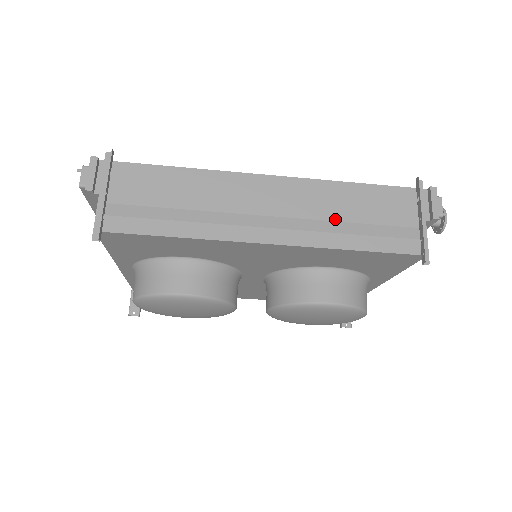
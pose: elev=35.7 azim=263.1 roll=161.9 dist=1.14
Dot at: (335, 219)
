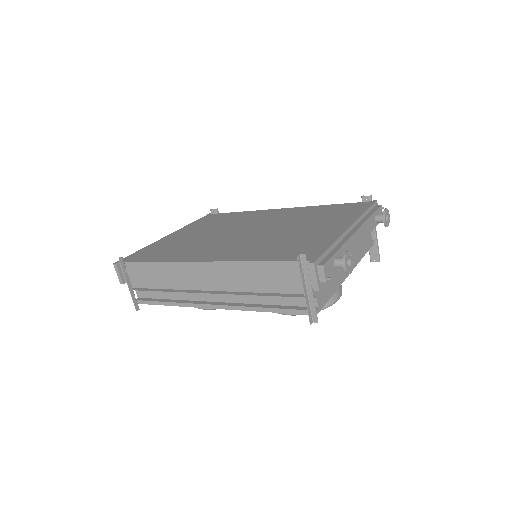
Dot at: (248, 291)
